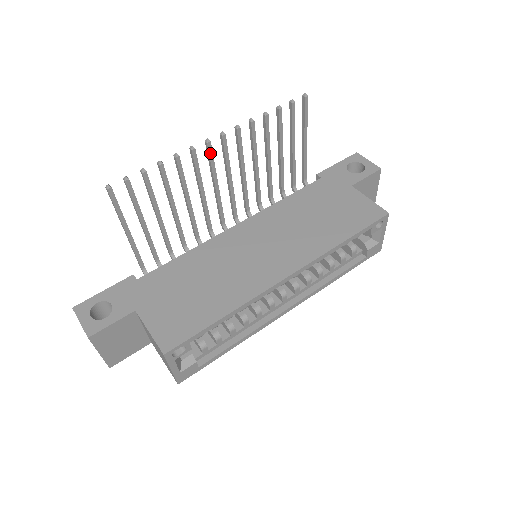
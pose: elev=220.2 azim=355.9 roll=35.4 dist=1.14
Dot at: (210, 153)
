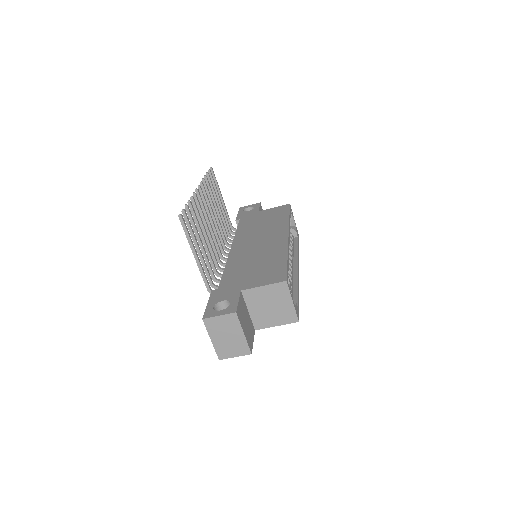
Dot at: (201, 198)
